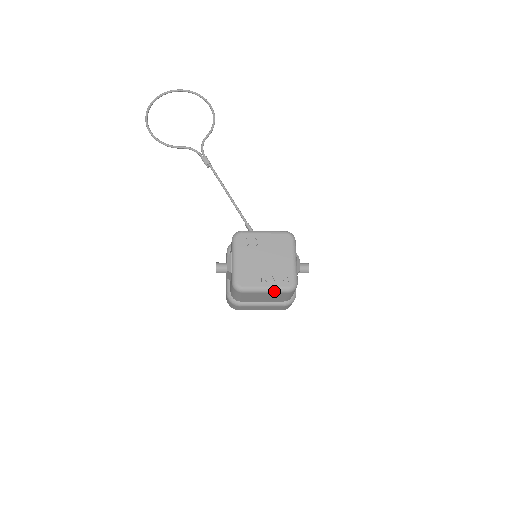
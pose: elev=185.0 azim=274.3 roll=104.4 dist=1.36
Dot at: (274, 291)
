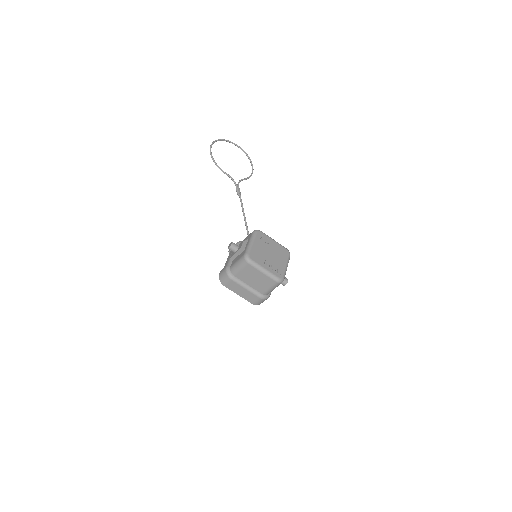
Dot at: (269, 275)
